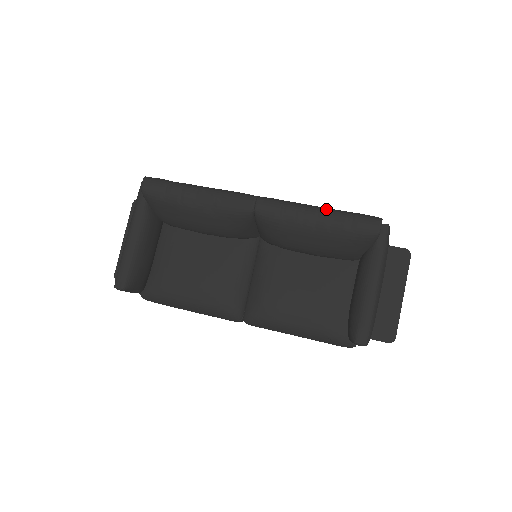
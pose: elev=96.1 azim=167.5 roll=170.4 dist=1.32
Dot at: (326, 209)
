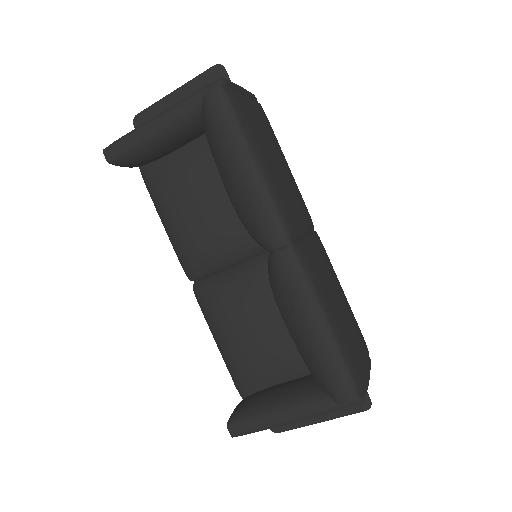
Dot at: (330, 331)
